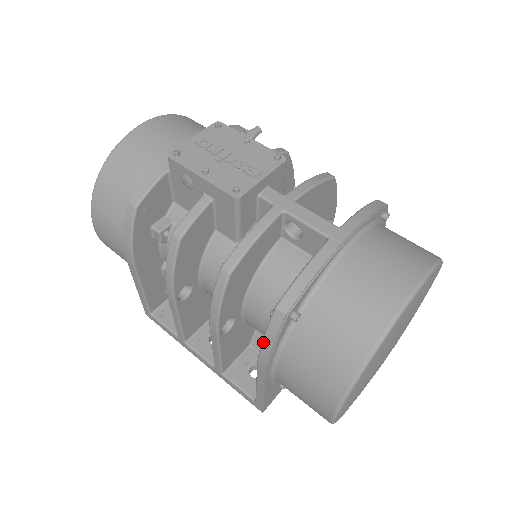
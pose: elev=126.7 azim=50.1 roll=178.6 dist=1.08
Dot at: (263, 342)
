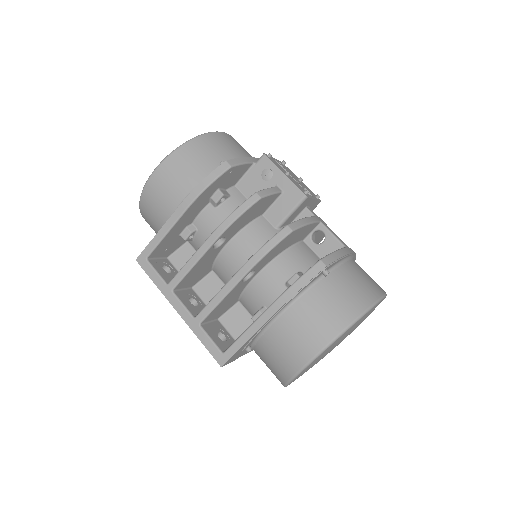
Dot at: (296, 282)
